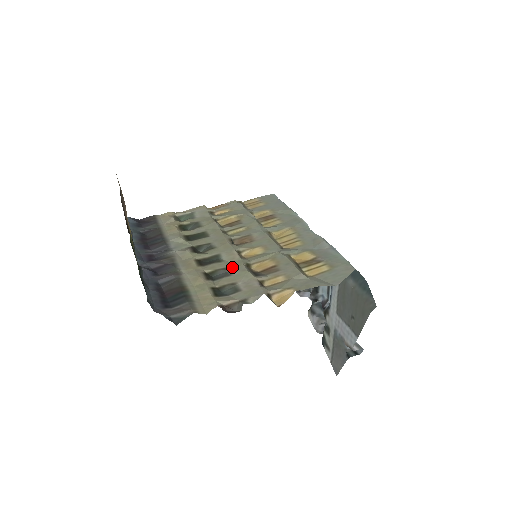
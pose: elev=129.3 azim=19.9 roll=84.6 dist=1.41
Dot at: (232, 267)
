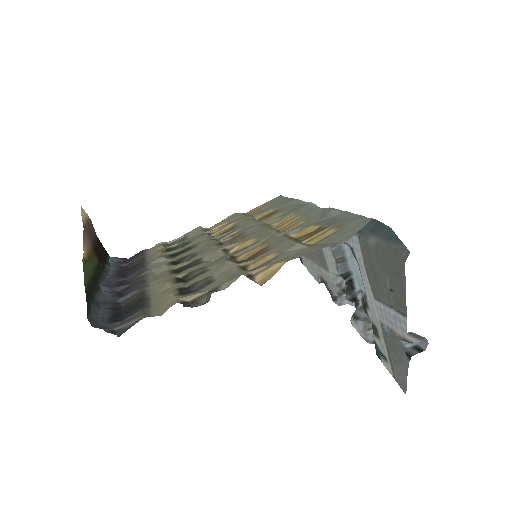
Dot at: (212, 264)
